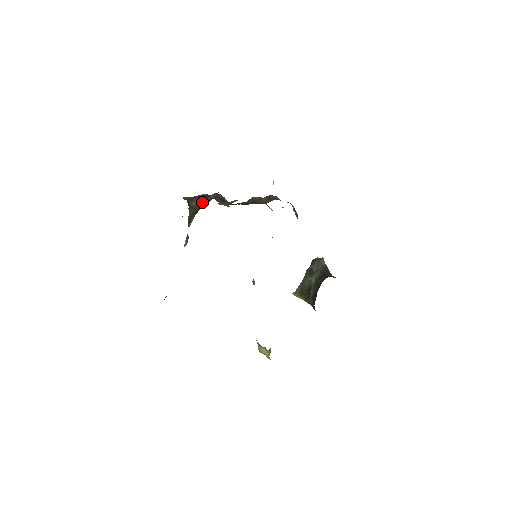
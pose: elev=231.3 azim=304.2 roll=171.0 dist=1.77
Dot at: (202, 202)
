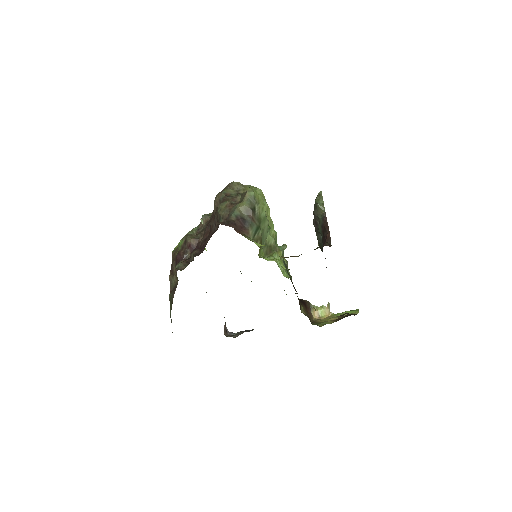
Dot at: (176, 276)
